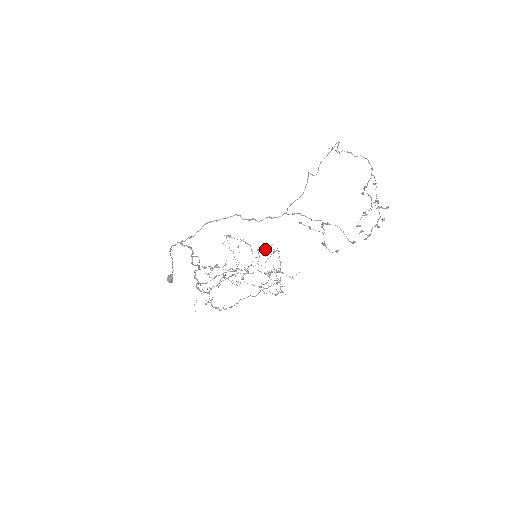
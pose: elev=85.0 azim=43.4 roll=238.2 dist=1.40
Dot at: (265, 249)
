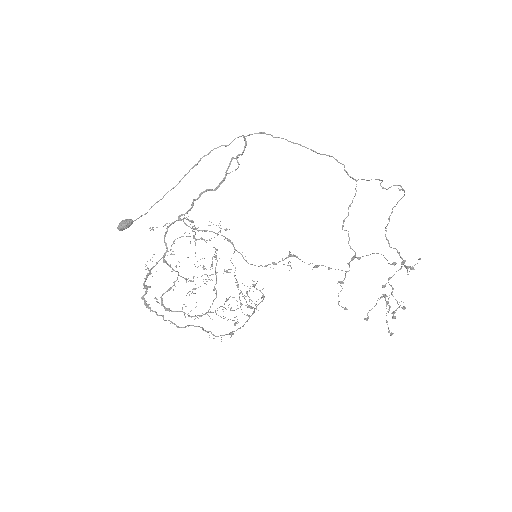
Dot at: occluded
